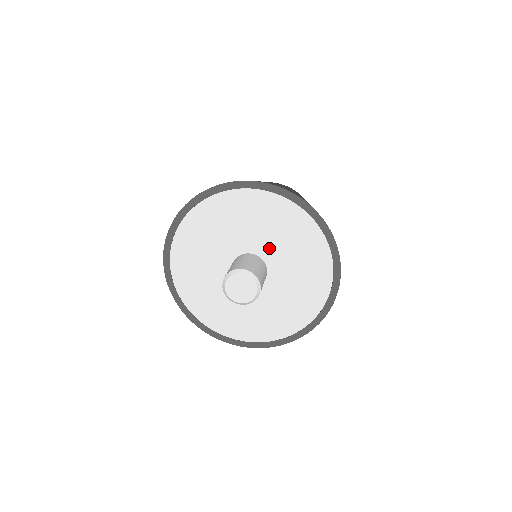
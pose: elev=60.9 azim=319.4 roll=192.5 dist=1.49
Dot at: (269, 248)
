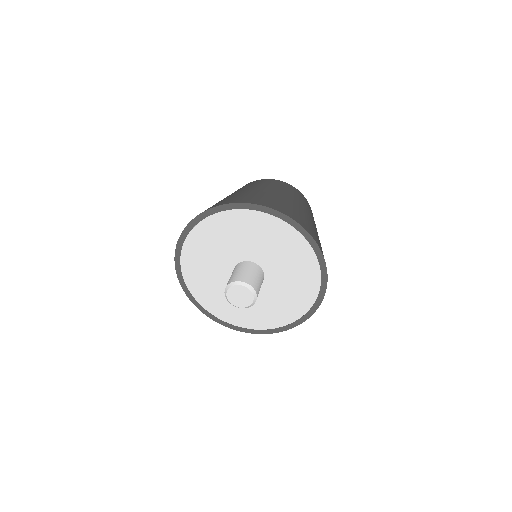
Dot at: (269, 261)
